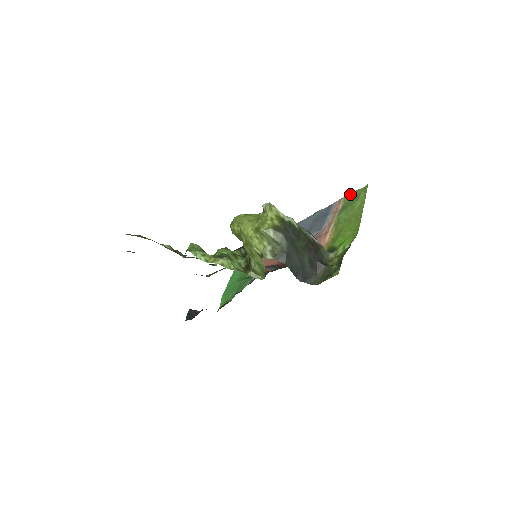
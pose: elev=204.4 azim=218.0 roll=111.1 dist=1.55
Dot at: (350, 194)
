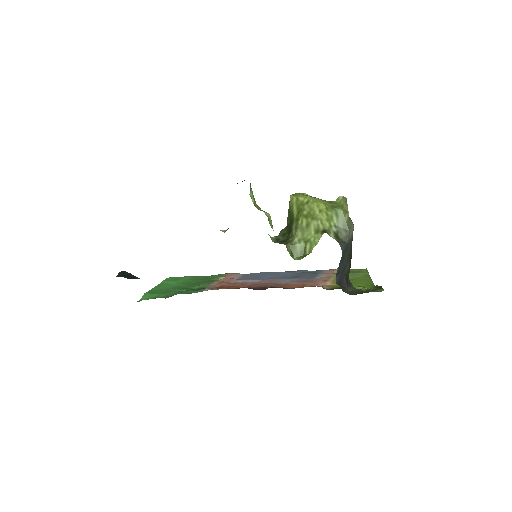
Dot at: occluded
